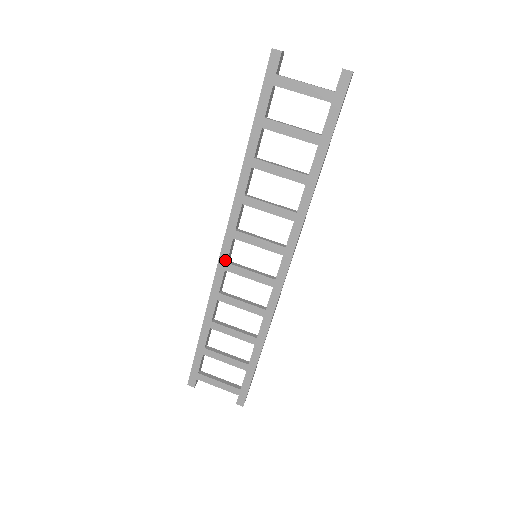
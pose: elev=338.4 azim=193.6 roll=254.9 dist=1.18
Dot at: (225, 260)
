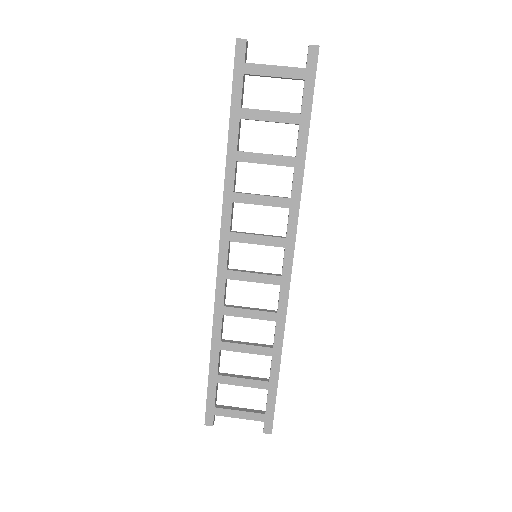
Dot at: (224, 267)
